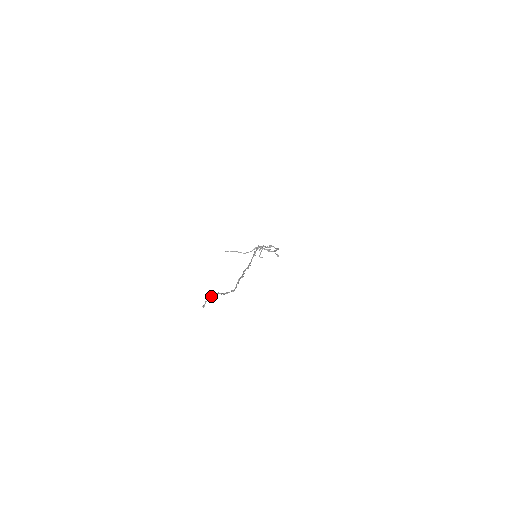
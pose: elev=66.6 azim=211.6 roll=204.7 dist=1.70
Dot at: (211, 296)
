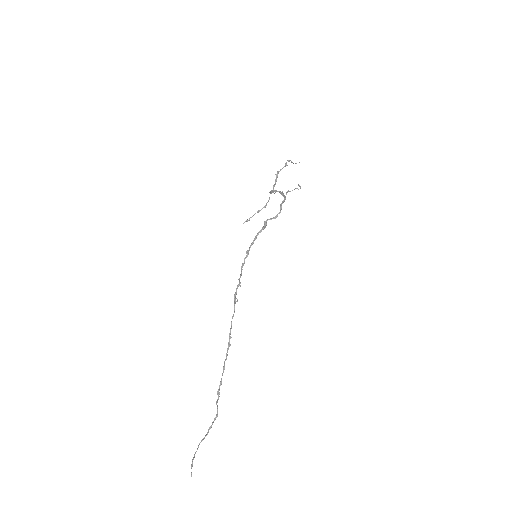
Dot at: (192, 460)
